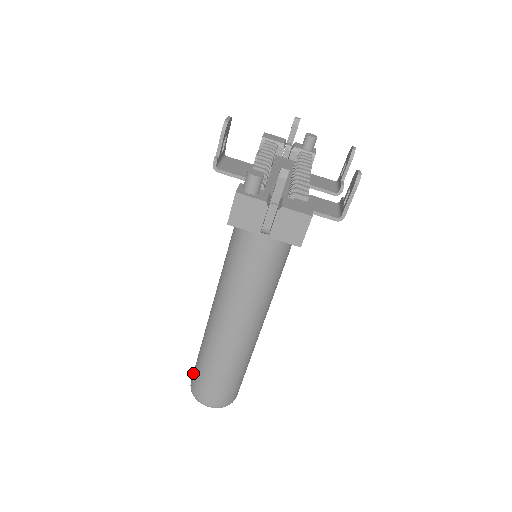
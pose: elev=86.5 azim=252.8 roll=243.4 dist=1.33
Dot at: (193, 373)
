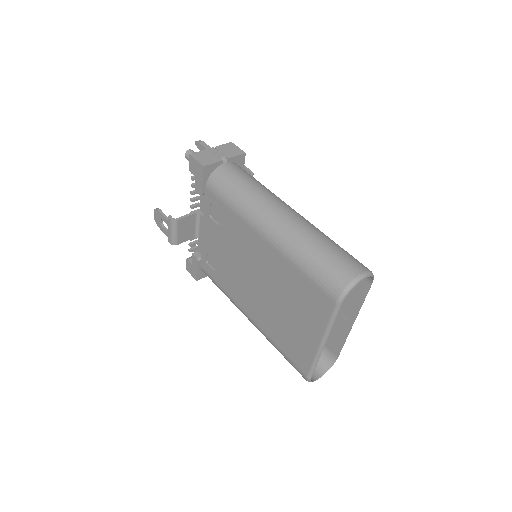
Dot at: (324, 289)
